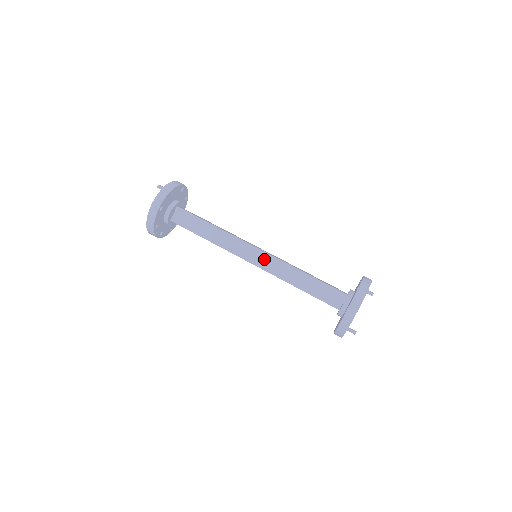
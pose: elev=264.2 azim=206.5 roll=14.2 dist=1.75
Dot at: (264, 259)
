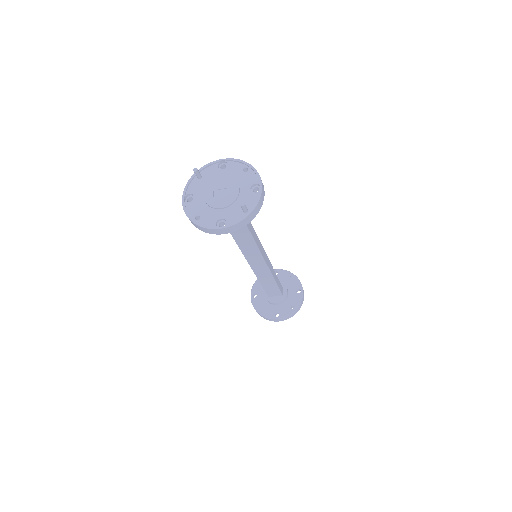
Dot at: (260, 265)
